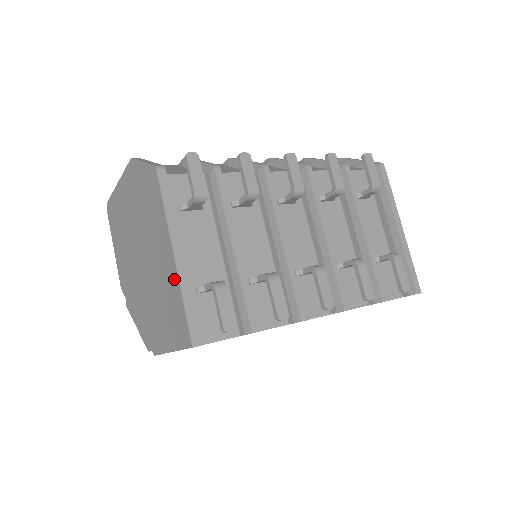
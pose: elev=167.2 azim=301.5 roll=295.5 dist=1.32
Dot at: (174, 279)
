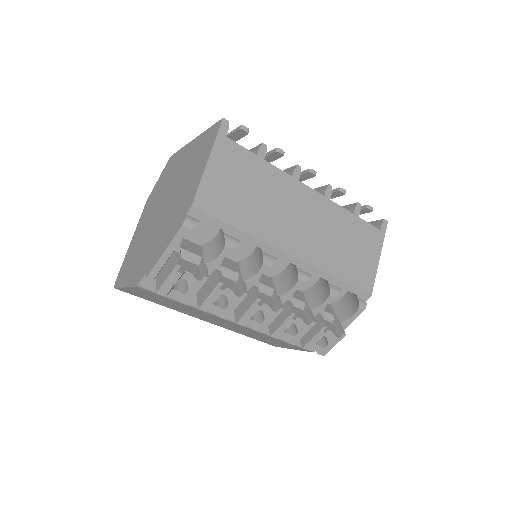
Dot at: (198, 141)
